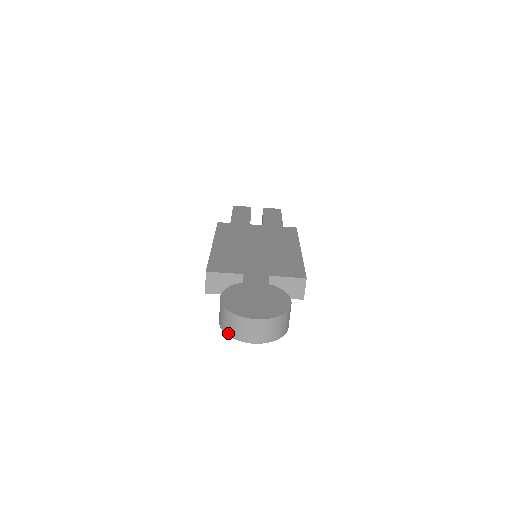
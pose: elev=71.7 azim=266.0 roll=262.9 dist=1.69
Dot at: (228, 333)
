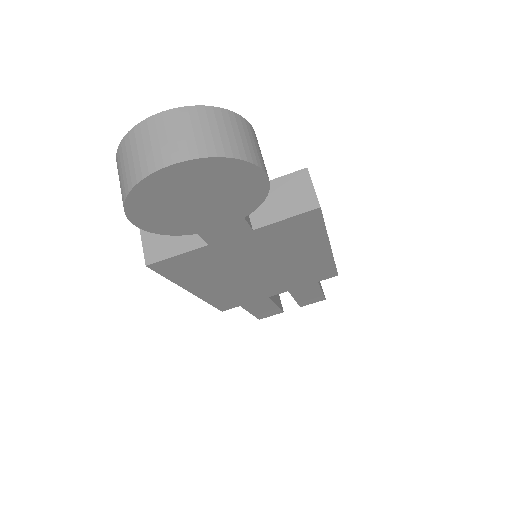
Dot at: (126, 190)
